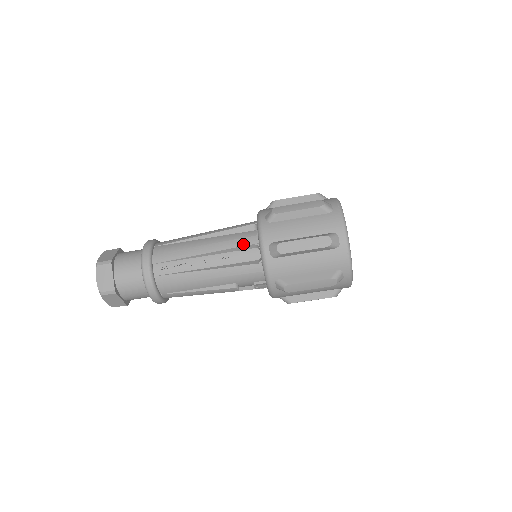
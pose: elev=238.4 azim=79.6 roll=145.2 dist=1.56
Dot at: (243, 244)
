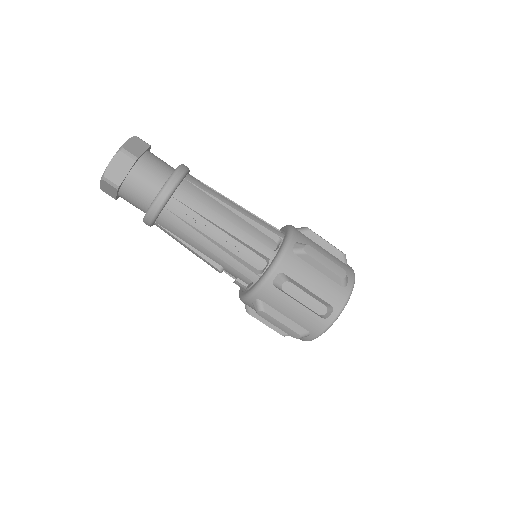
Dot at: (259, 249)
